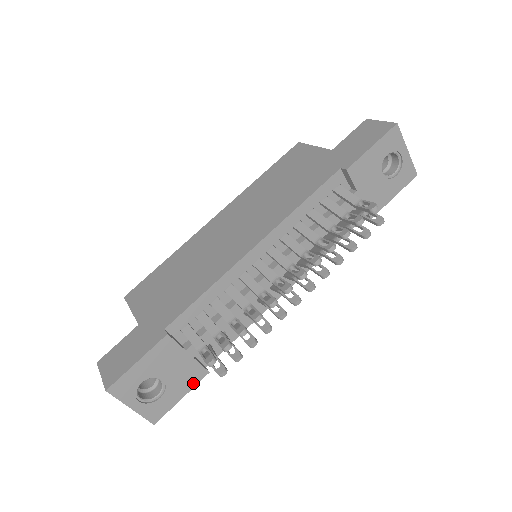
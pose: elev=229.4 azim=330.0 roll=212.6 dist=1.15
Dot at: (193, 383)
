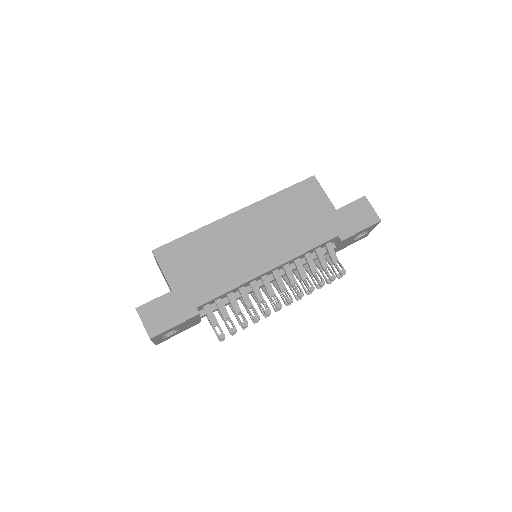
Dot at: (190, 327)
